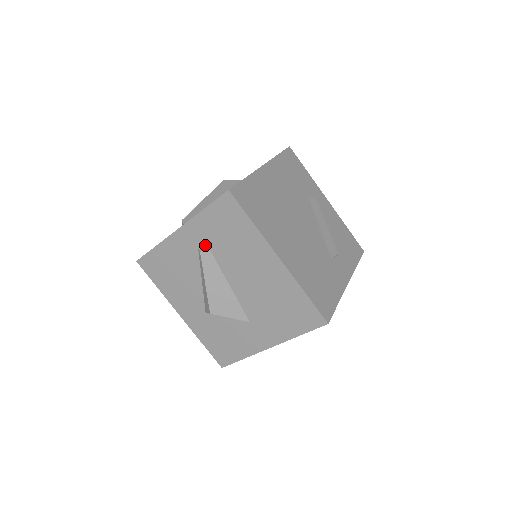
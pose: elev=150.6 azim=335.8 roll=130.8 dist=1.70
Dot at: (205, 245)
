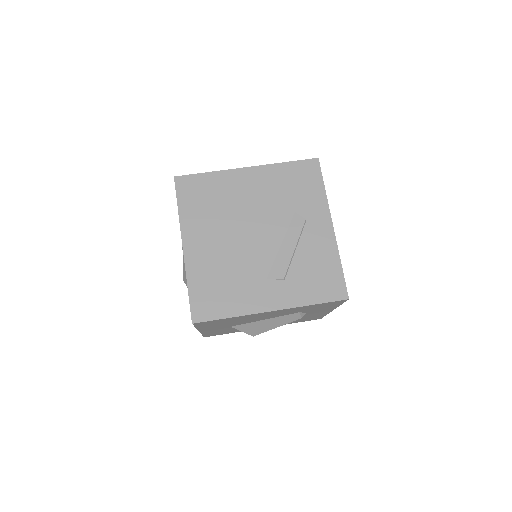
Dot at: occluded
